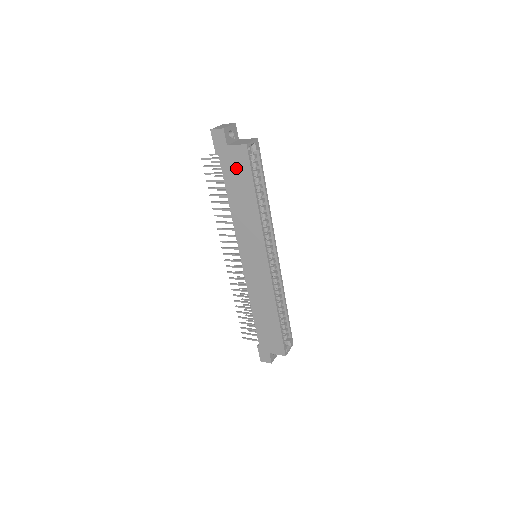
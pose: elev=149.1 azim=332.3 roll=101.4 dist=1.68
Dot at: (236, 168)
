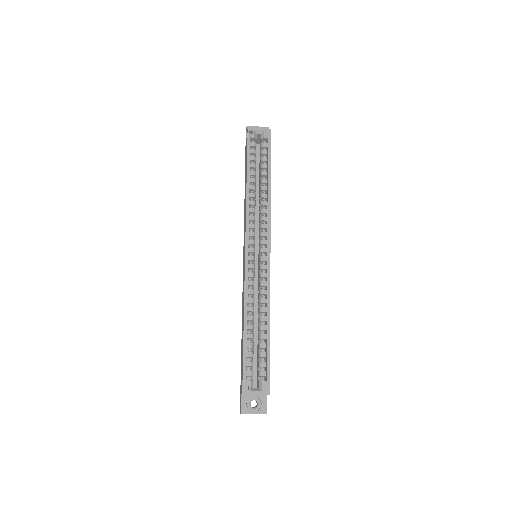
Dot at: occluded
